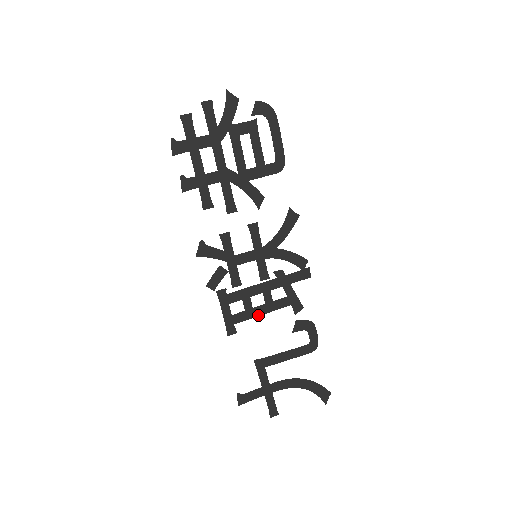
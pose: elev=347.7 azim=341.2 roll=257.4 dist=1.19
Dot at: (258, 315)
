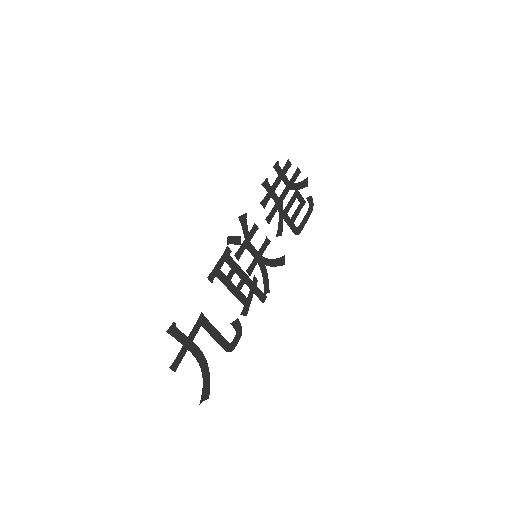
Dot at: (228, 288)
